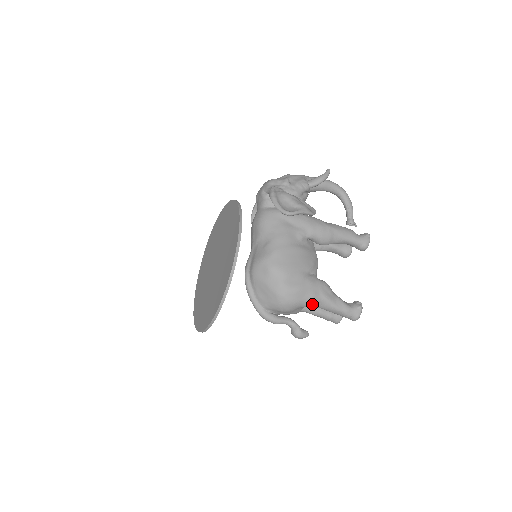
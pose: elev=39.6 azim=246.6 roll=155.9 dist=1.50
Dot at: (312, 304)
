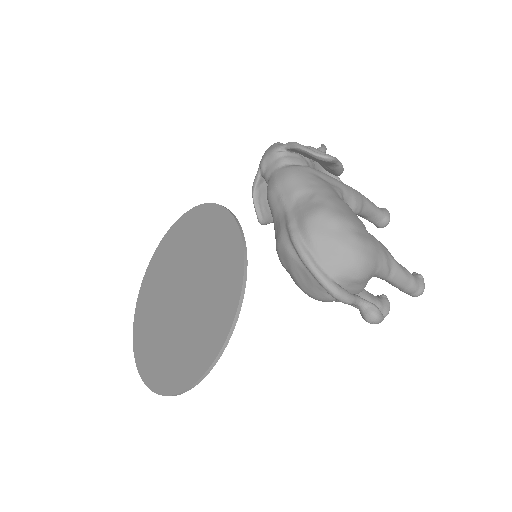
Dot at: (385, 268)
